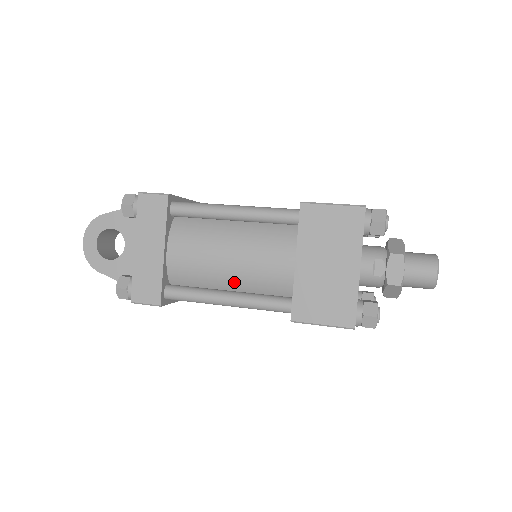
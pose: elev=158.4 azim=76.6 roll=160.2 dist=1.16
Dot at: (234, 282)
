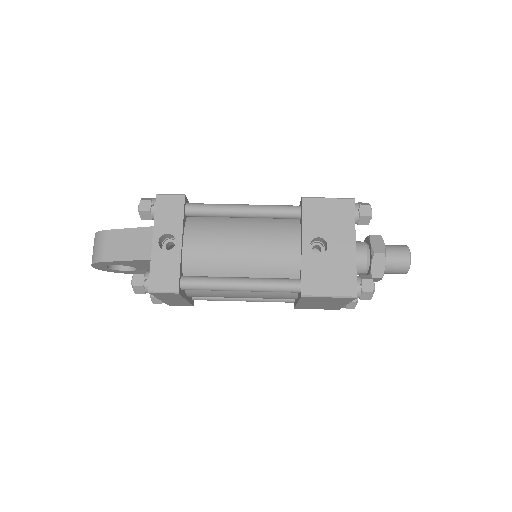
Dot at: occluded
